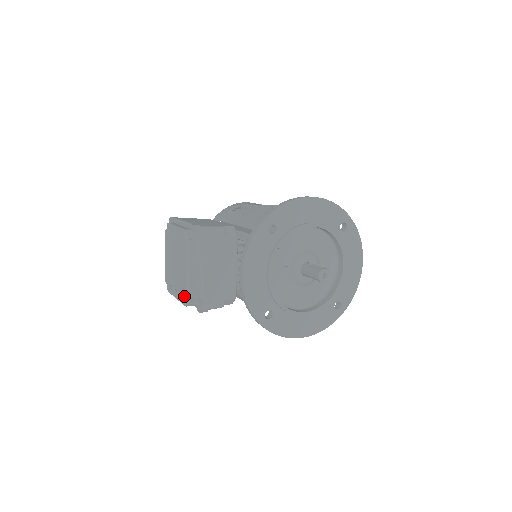
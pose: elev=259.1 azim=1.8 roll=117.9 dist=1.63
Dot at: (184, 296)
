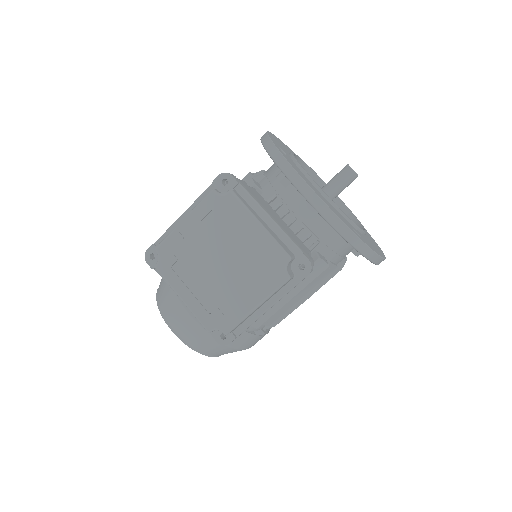
Dot at: (277, 267)
